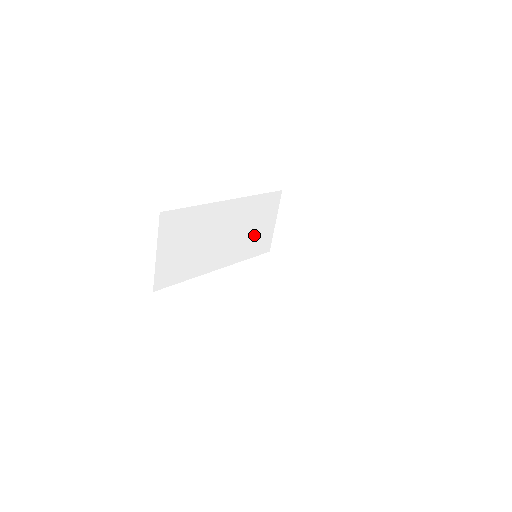
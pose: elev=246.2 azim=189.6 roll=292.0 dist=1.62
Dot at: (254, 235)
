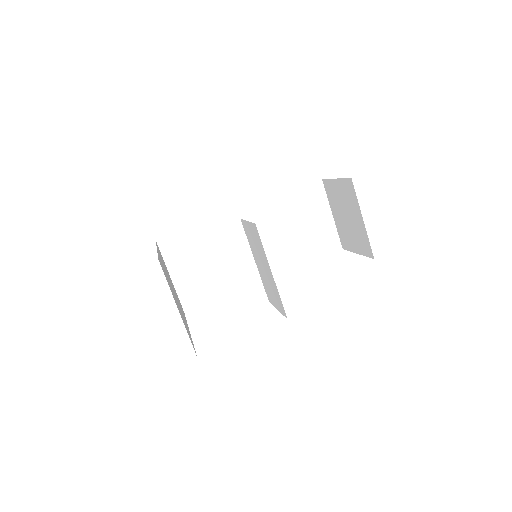
Dot at: (302, 236)
